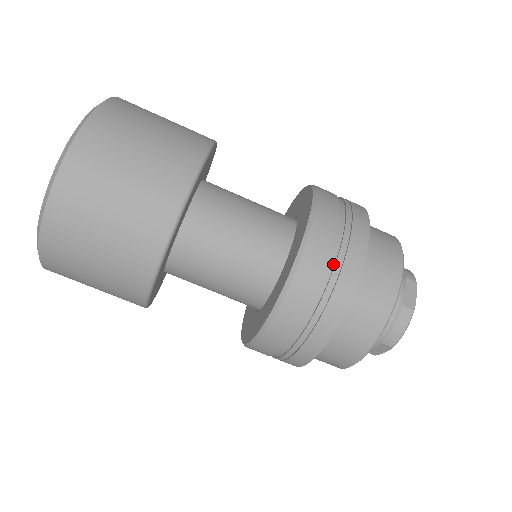
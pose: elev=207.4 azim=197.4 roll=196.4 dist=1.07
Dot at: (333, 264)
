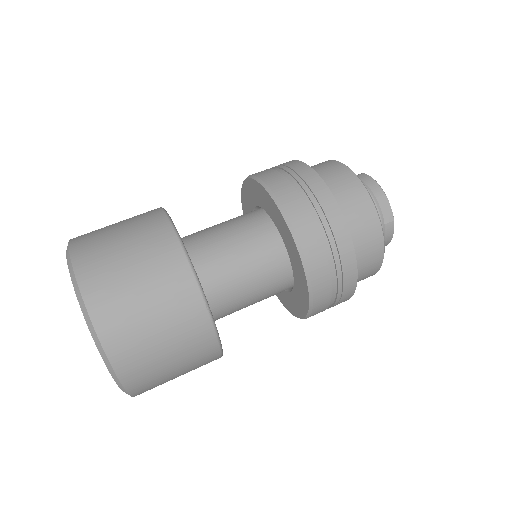
Dot at: (280, 170)
